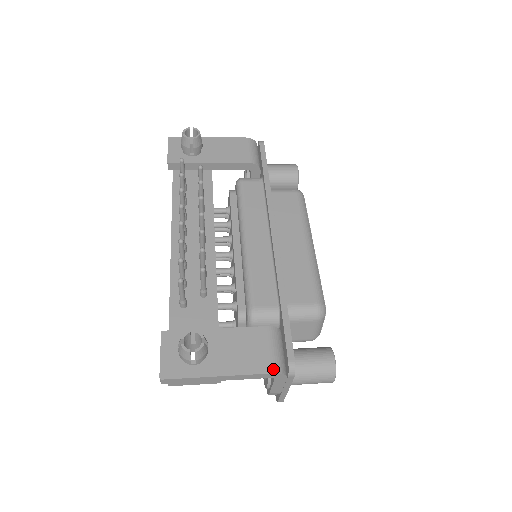
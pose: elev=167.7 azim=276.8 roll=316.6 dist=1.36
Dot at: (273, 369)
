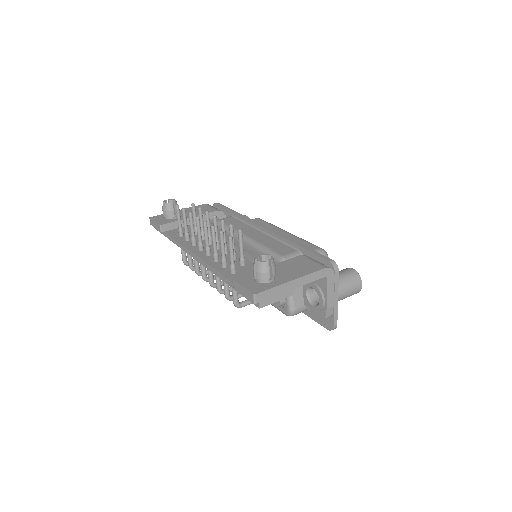
Dot at: (323, 267)
